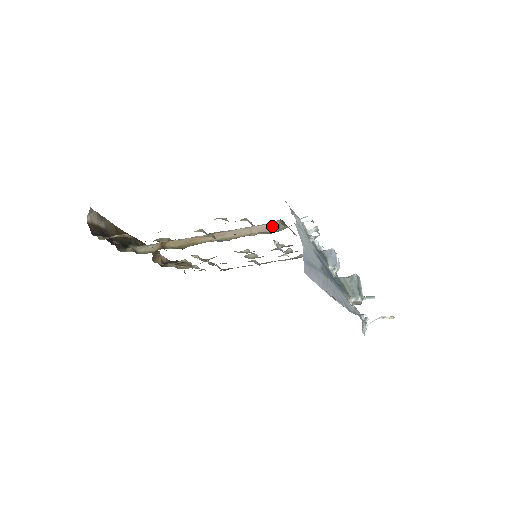
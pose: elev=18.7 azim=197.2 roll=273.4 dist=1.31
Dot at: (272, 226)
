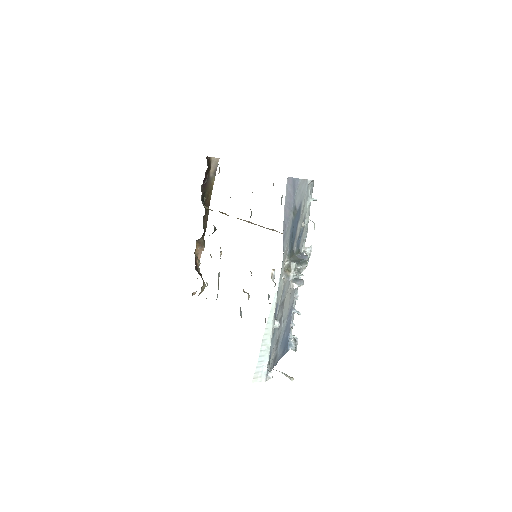
Dot at: occluded
